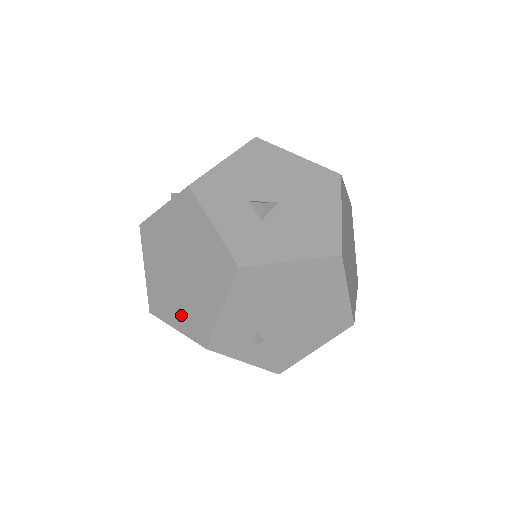
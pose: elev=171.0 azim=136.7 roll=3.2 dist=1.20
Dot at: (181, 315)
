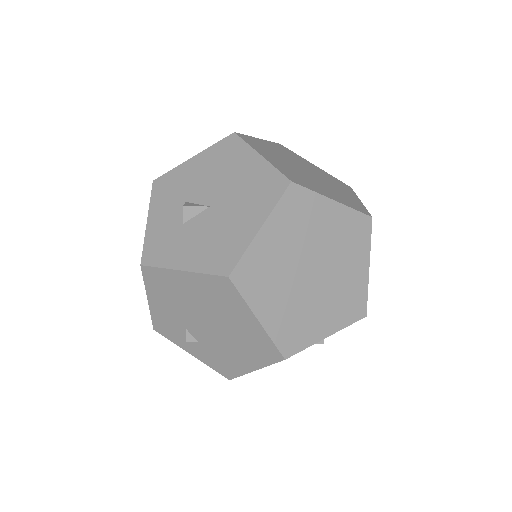
Dot at: occluded
